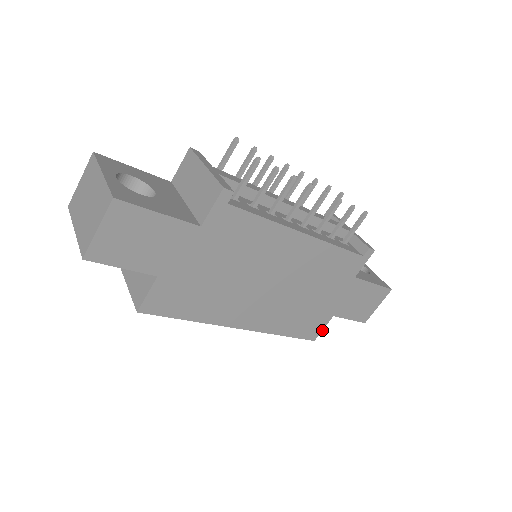
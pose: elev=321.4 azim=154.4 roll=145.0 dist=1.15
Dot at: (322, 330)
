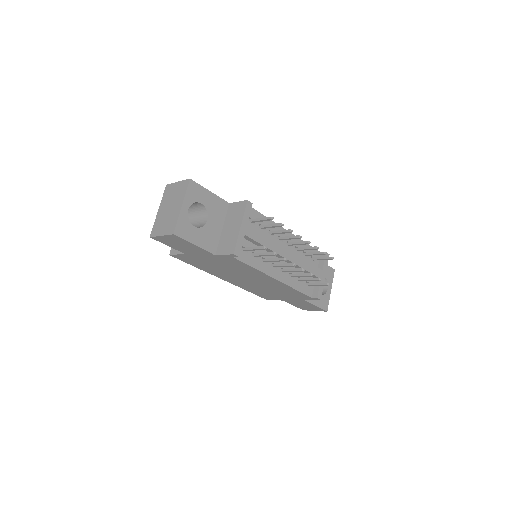
Dot at: occluded
